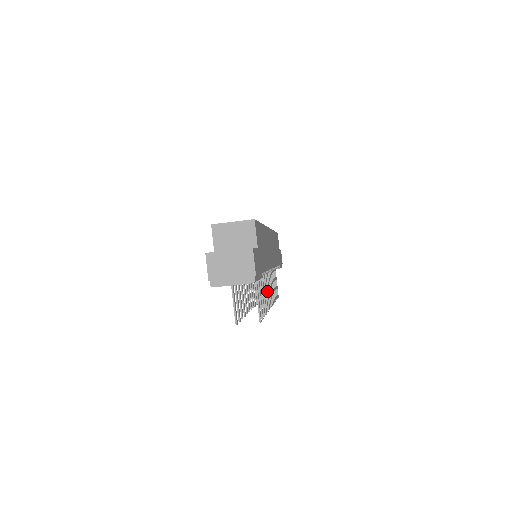
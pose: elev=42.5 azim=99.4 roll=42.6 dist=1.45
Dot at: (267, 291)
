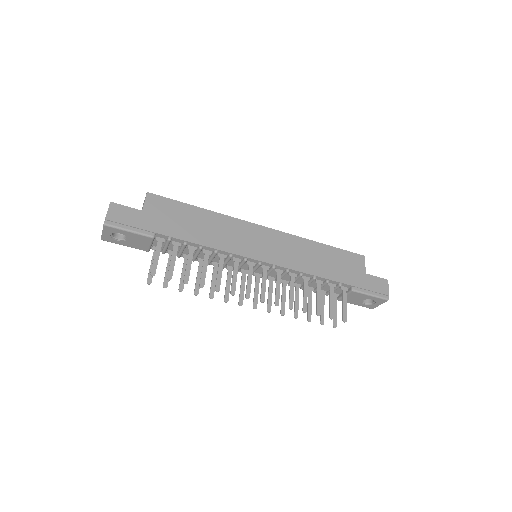
Dot at: (232, 277)
